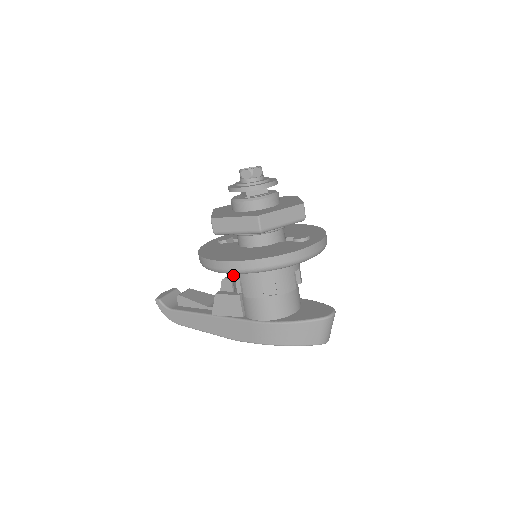
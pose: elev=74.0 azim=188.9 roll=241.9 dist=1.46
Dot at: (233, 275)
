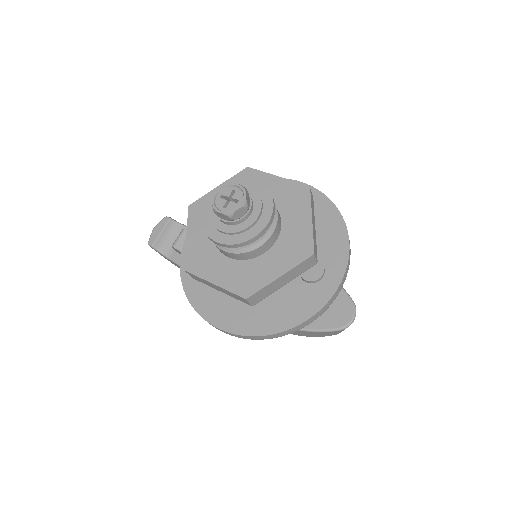
Dot at: occluded
